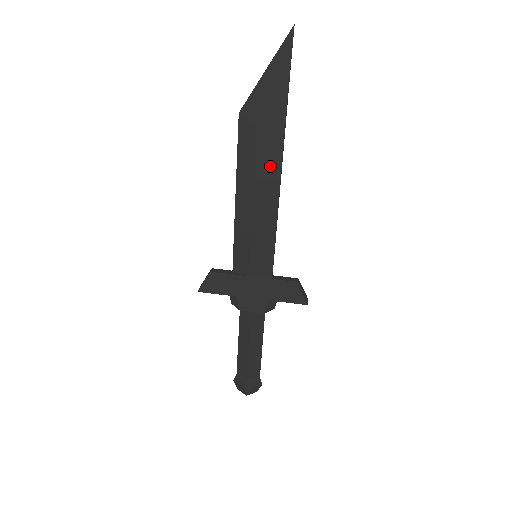
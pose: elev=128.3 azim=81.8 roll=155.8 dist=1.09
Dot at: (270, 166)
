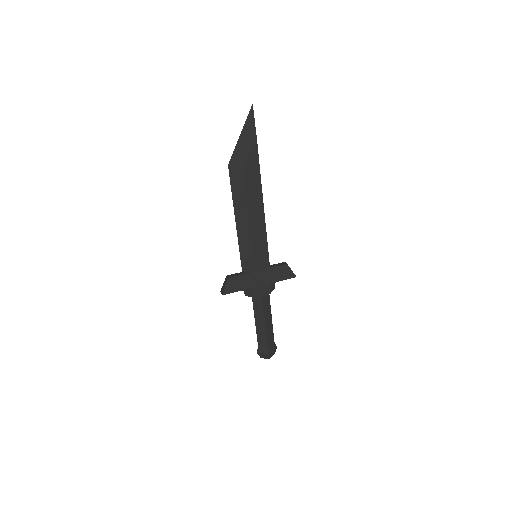
Dot at: (255, 193)
